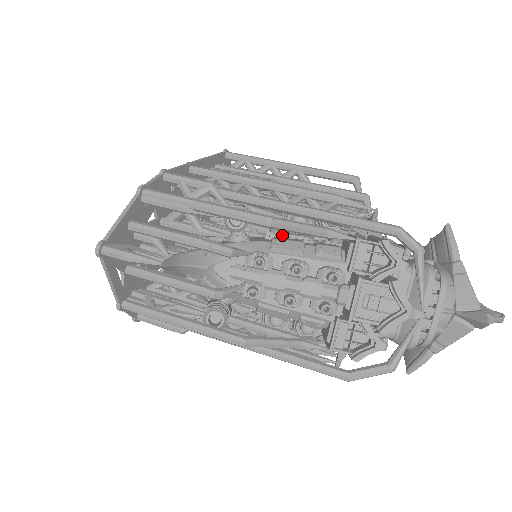
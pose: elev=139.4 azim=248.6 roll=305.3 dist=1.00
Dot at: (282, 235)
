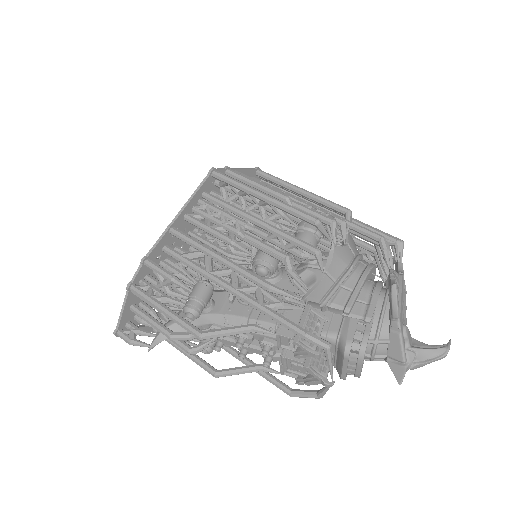
Dot at: occluded
